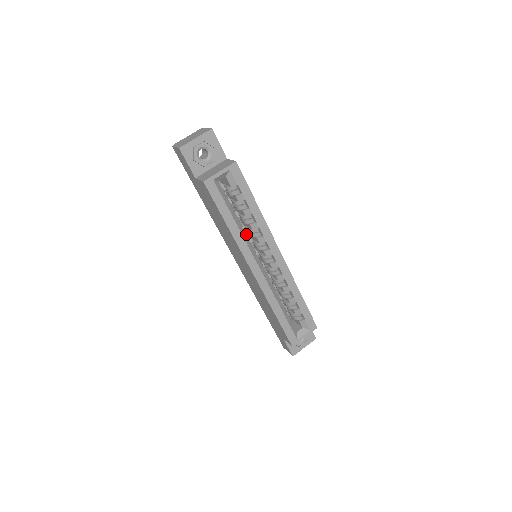
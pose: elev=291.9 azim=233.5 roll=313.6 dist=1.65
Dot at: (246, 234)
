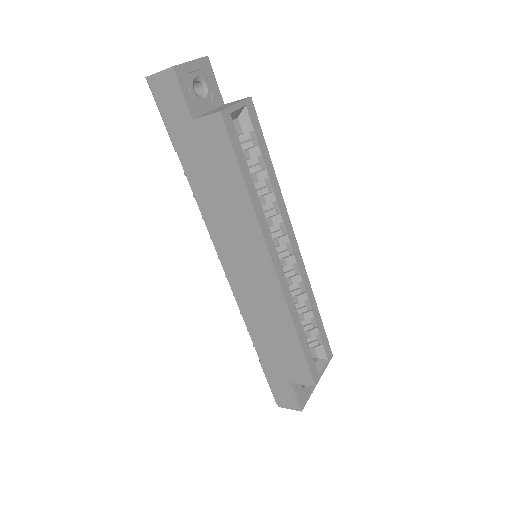
Dot at: occluded
